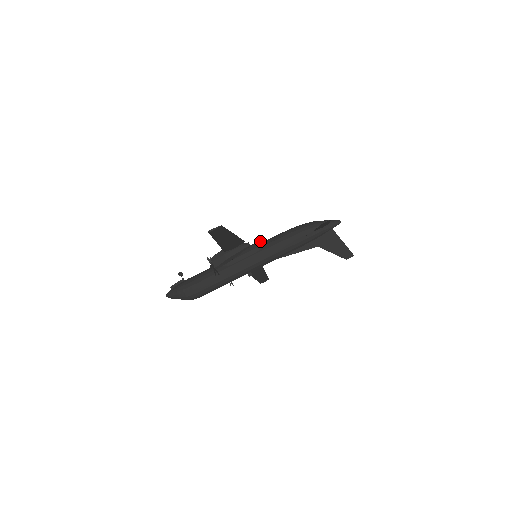
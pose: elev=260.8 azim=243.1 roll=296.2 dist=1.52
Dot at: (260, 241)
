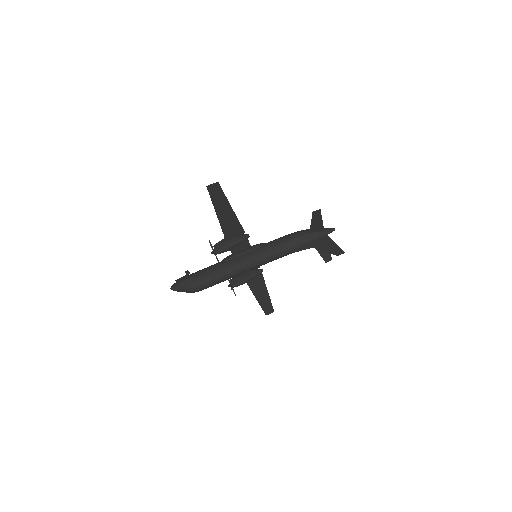
Dot at: (261, 243)
